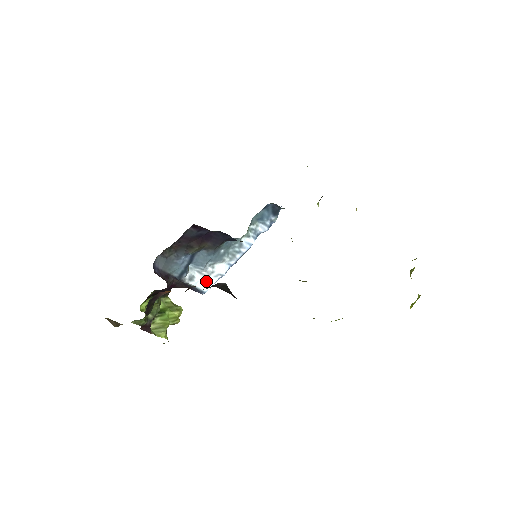
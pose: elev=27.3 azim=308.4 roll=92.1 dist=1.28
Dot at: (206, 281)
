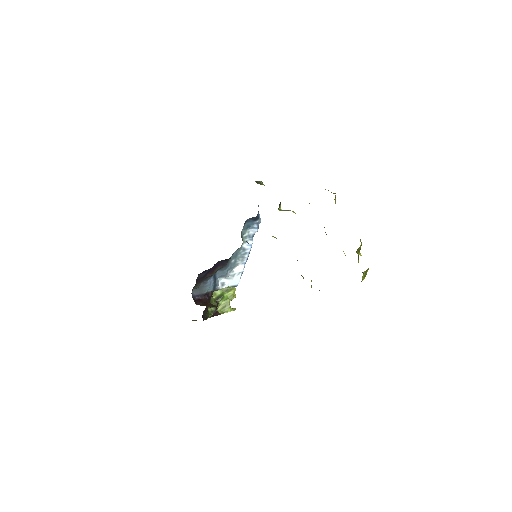
Dot at: (234, 280)
